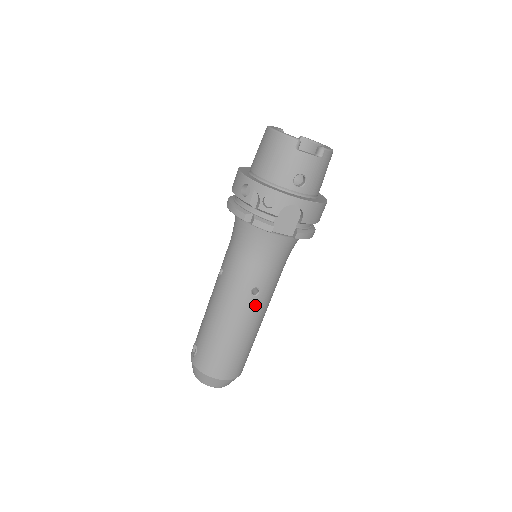
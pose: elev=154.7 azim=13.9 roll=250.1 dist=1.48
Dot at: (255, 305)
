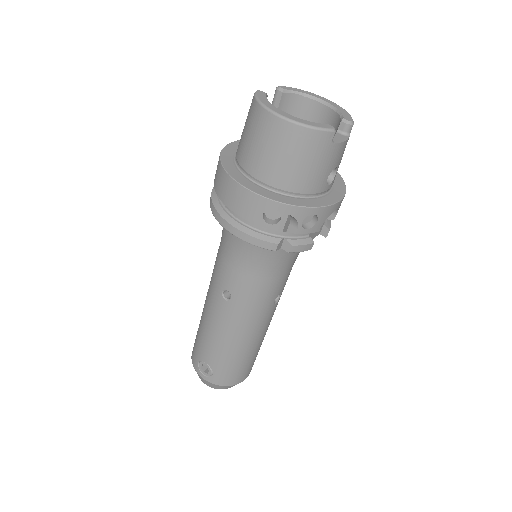
Dot at: (275, 308)
